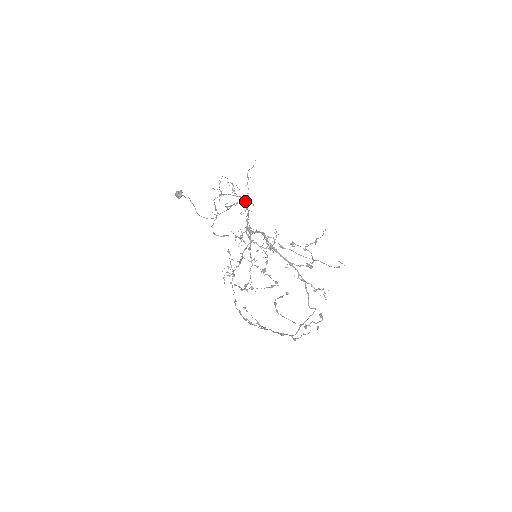
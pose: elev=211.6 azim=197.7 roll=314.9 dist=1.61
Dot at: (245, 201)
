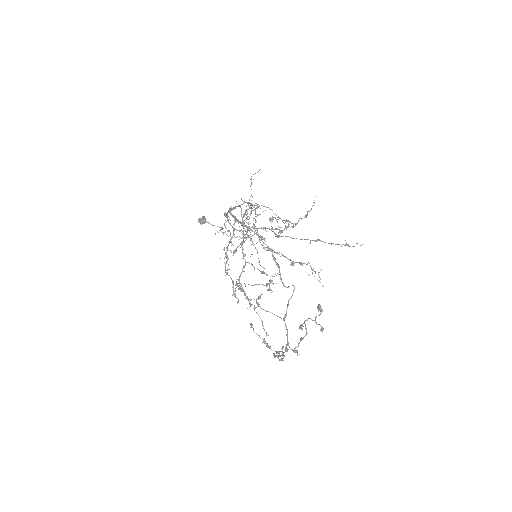
Dot at: (247, 202)
